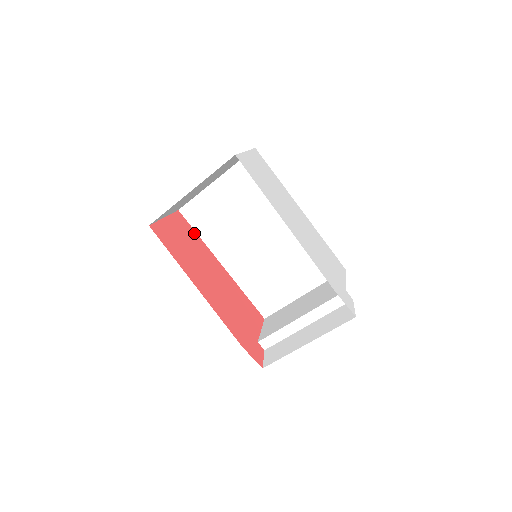
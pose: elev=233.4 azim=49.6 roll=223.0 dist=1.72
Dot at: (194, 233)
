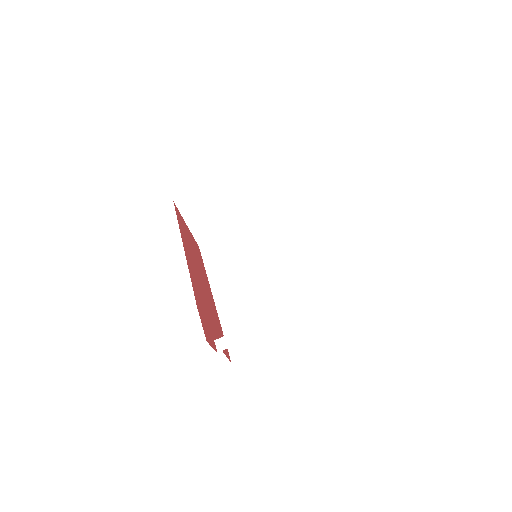
Dot at: (202, 263)
